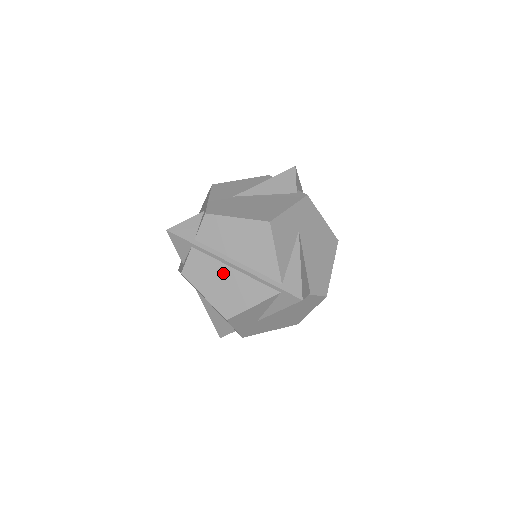
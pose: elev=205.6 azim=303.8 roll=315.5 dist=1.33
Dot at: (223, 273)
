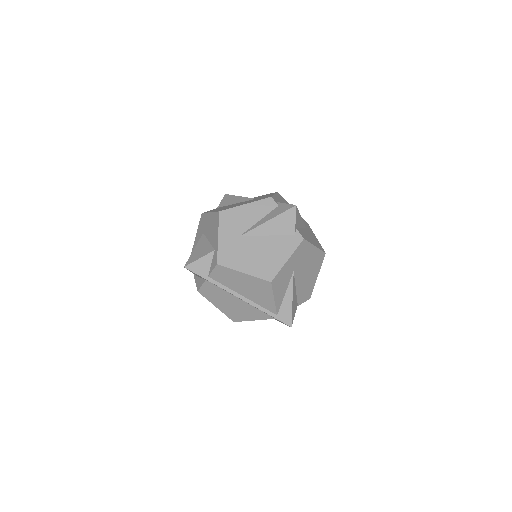
Dot at: (232, 299)
